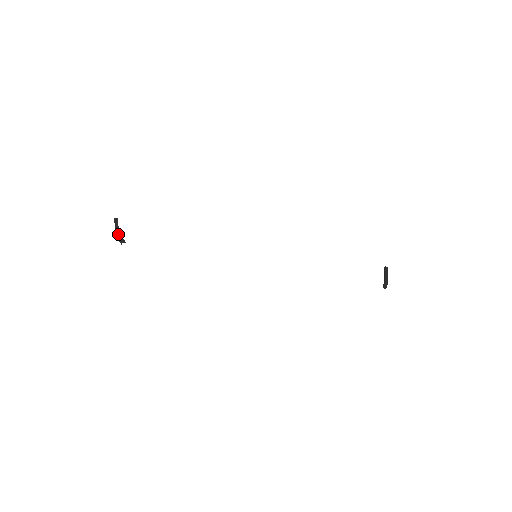
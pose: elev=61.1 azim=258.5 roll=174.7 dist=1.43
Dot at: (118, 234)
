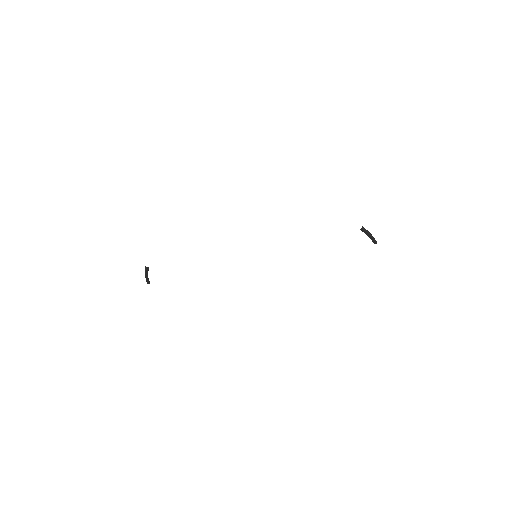
Dot at: occluded
